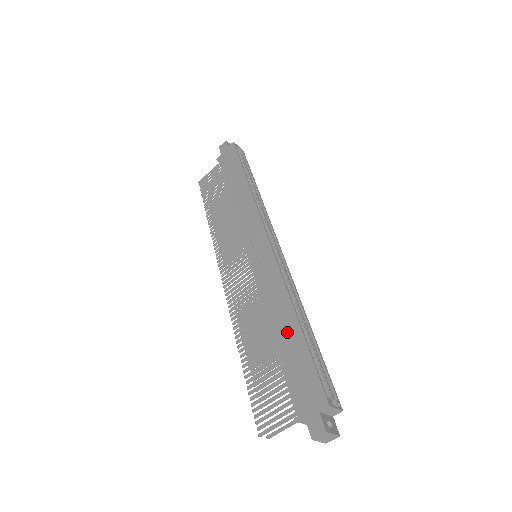
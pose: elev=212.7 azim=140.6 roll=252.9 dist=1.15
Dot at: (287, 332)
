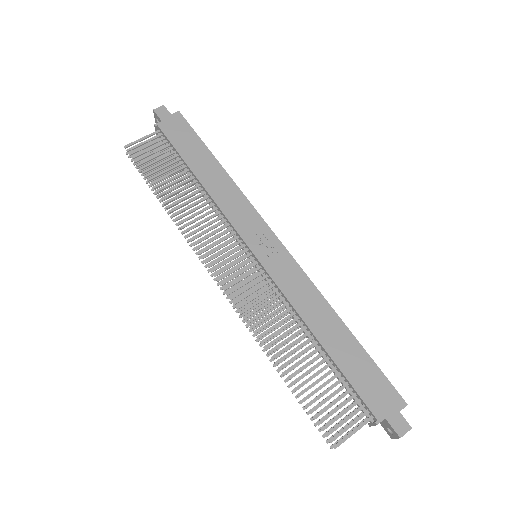
Dot at: (339, 340)
